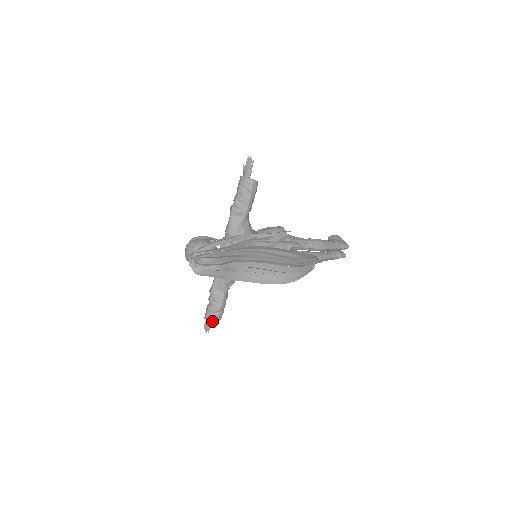
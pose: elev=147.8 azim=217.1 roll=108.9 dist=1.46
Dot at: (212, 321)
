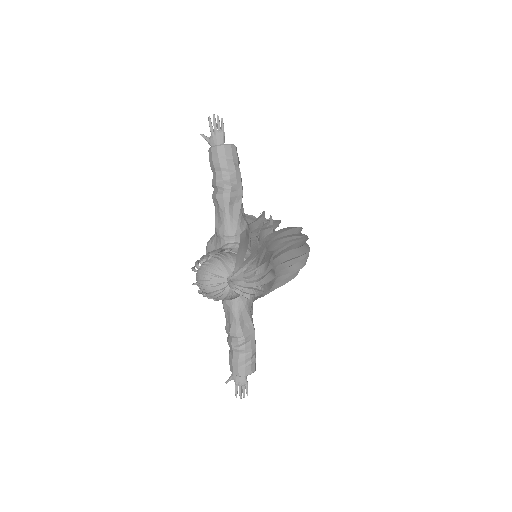
Dot at: occluded
